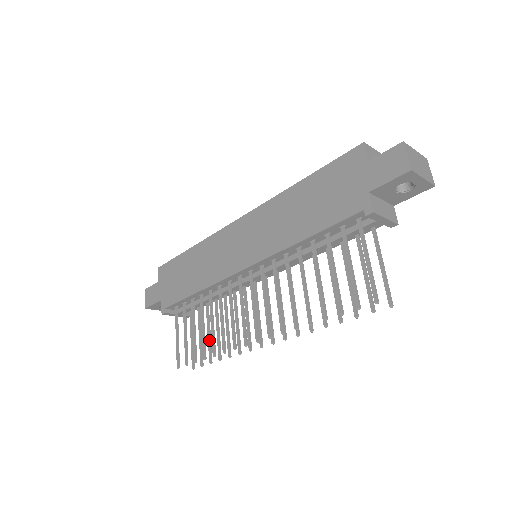
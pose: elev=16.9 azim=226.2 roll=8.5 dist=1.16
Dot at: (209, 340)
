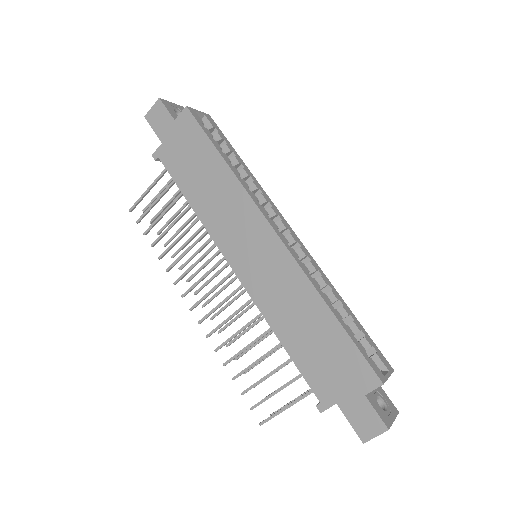
Dot at: (171, 220)
